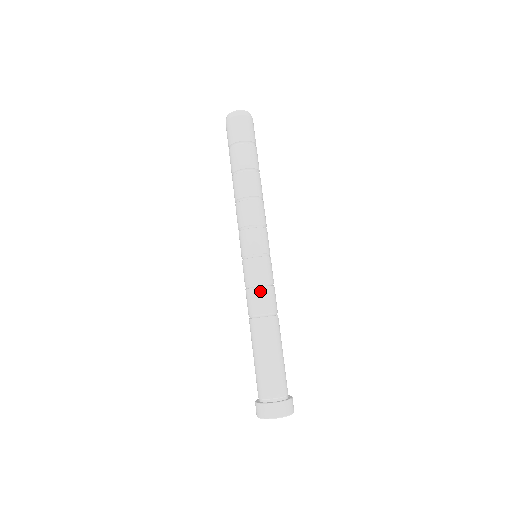
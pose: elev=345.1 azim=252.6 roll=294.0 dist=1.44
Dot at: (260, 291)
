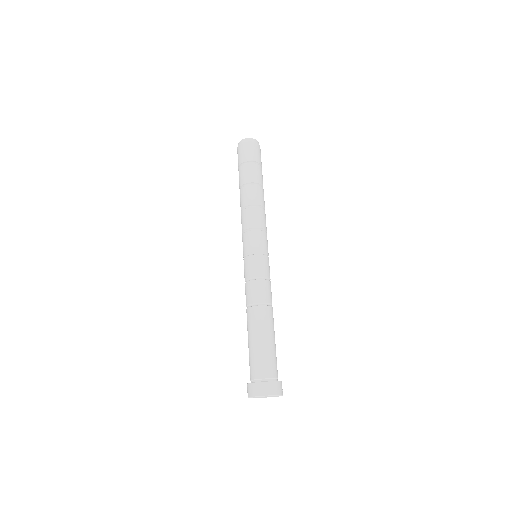
Dot at: (254, 283)
